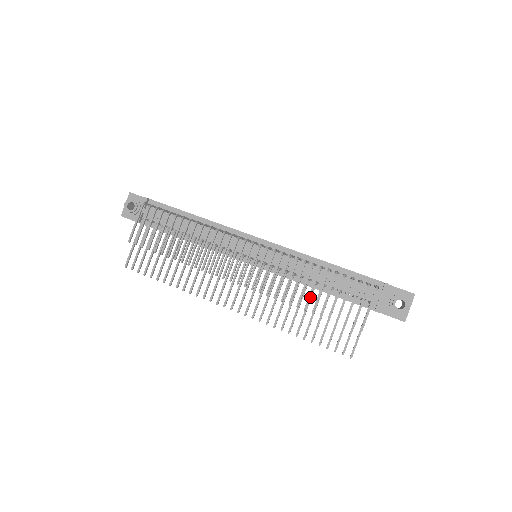
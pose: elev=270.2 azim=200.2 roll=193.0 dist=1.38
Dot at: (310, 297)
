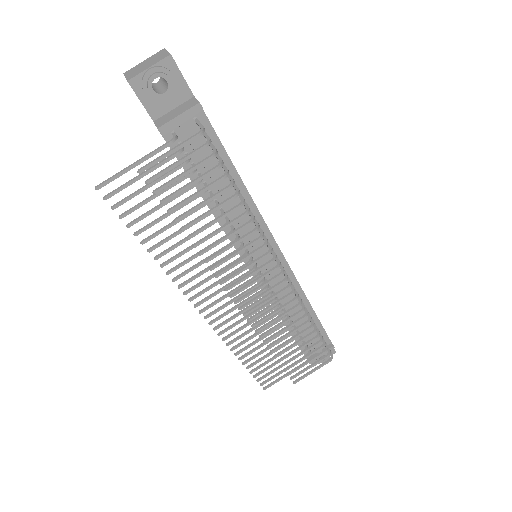
Dot at: occluded
